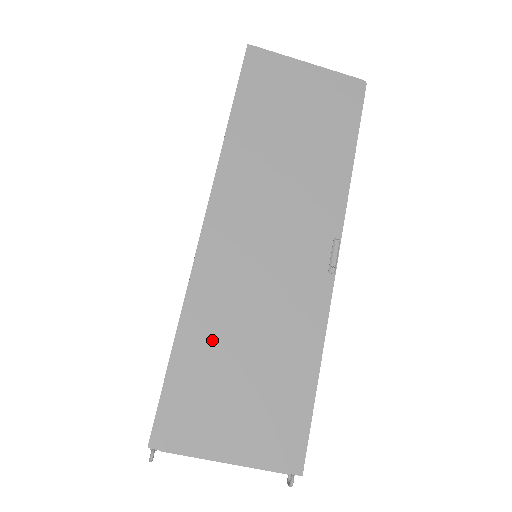
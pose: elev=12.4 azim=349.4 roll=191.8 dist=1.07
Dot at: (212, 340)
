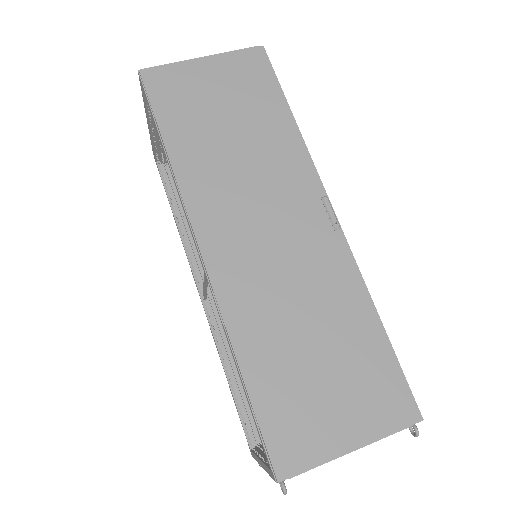
Dot at: (273, 351)
